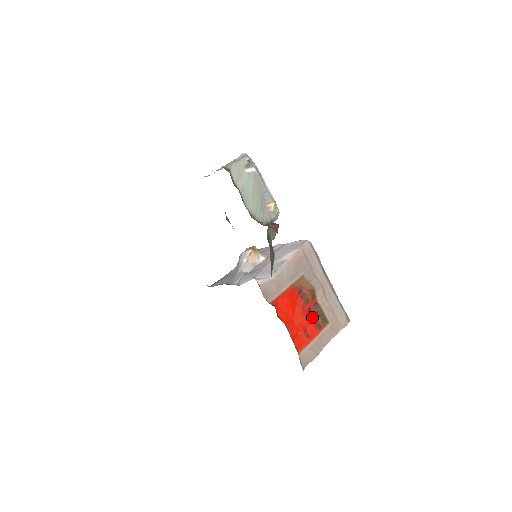
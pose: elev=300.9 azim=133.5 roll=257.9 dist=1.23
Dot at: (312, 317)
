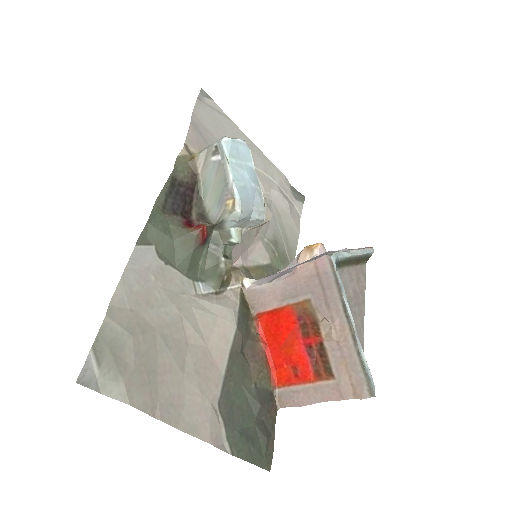
Dot at: (311, 357)
